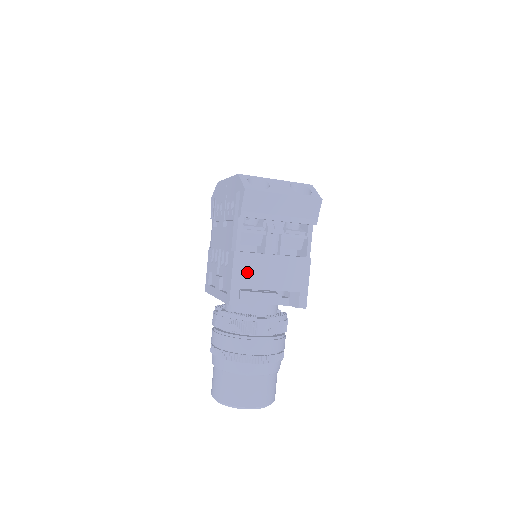
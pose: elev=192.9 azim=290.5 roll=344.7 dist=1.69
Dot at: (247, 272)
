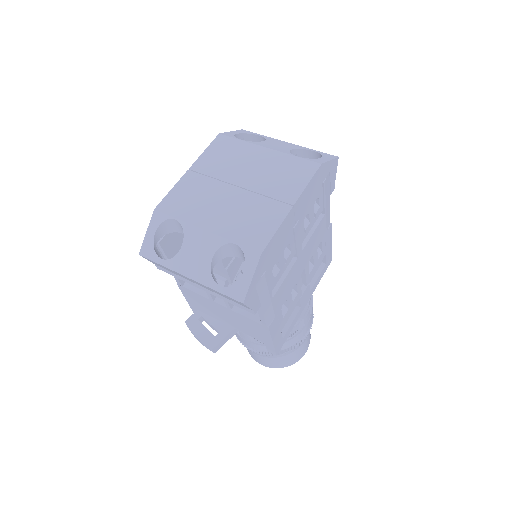
Dot at: (199, 303)
